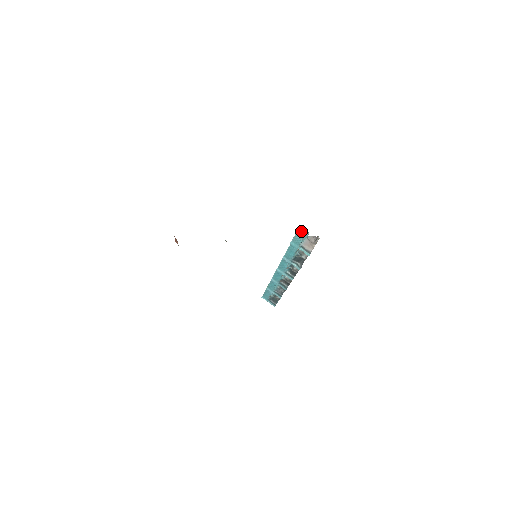
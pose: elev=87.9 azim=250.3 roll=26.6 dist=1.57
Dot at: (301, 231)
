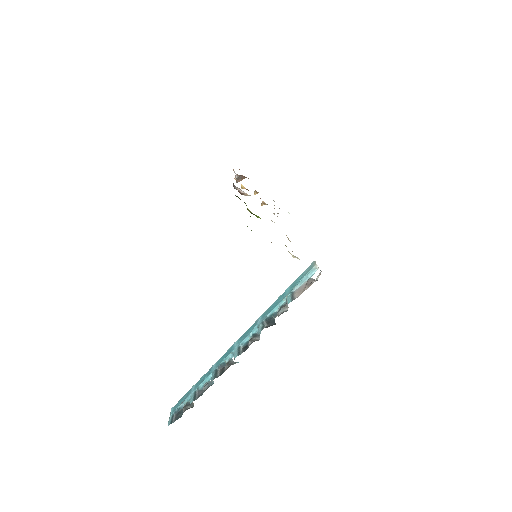
Dot at: (311, 266)
